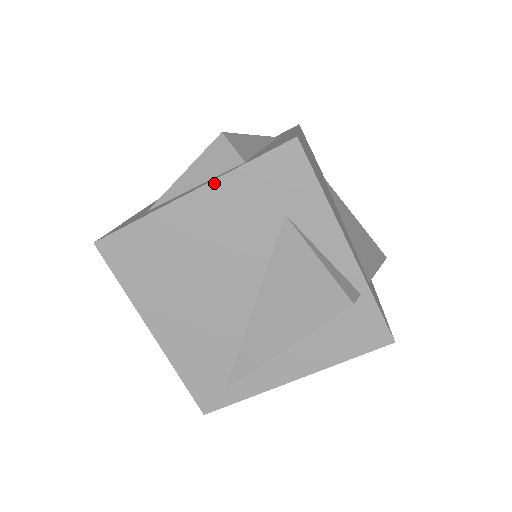
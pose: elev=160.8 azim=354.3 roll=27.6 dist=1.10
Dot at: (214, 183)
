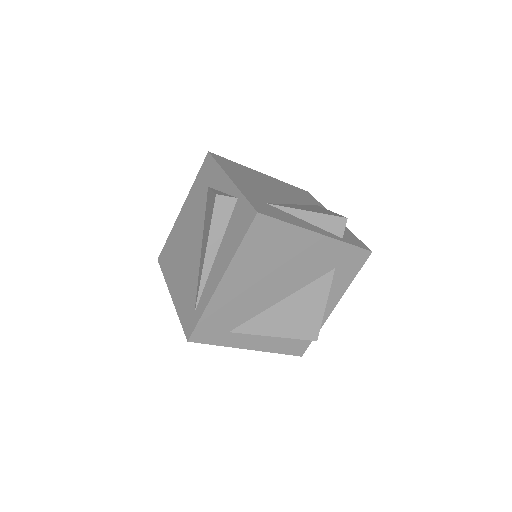
Dot at: (188, 196)
